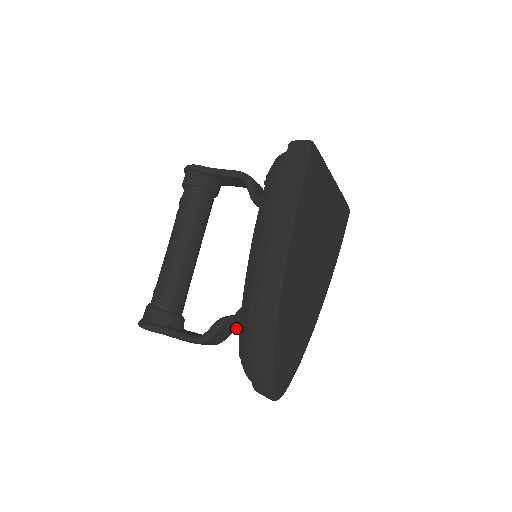
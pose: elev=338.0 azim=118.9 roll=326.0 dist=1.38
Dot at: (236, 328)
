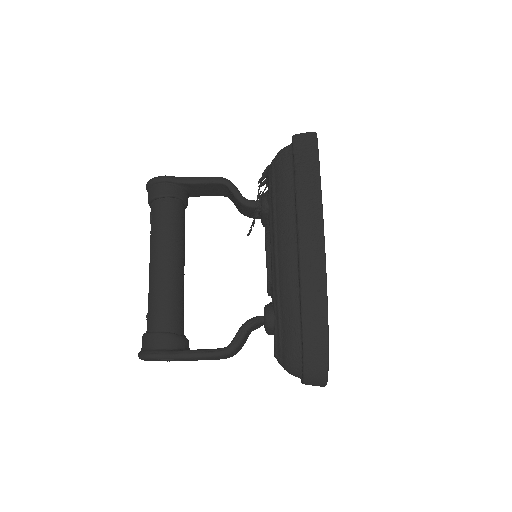
Dot at: (269, 326)
